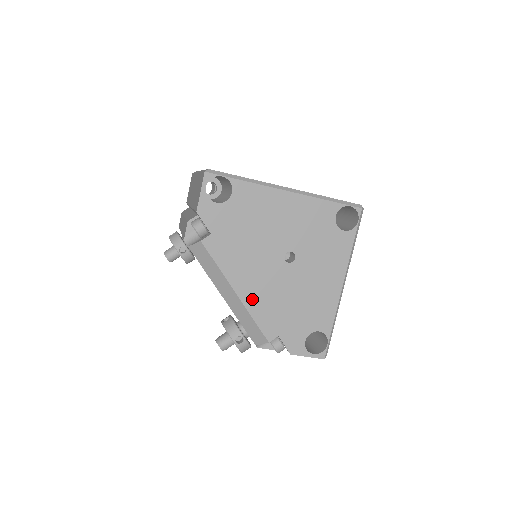
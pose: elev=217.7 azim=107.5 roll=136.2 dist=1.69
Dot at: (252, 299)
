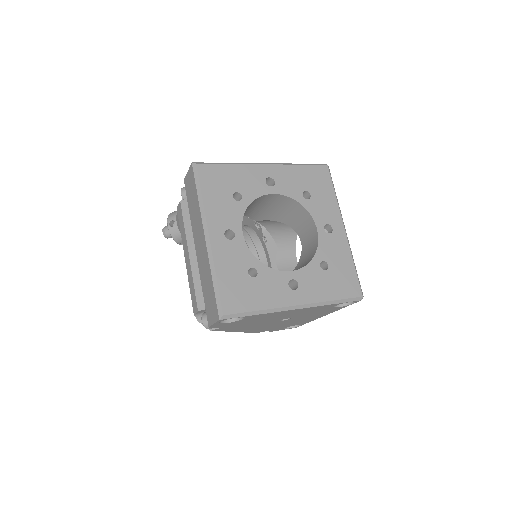
Dot at: (249, 330)
